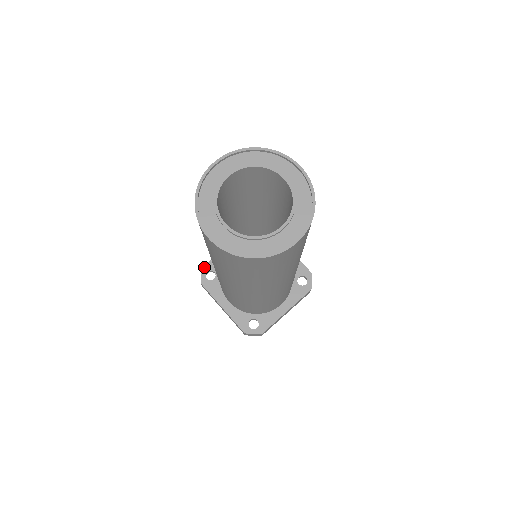
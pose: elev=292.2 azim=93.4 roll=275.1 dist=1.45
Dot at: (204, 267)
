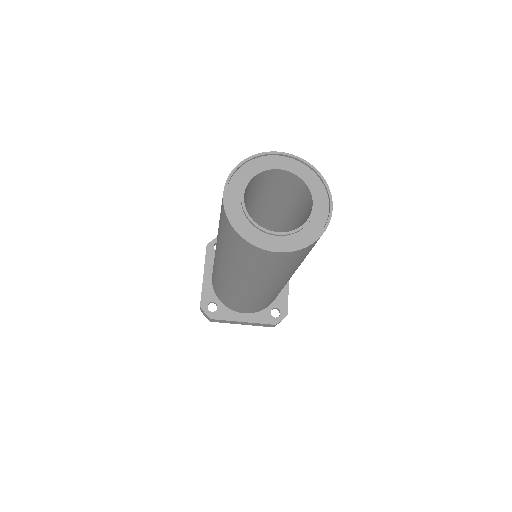
Dot at: (201, 305)
